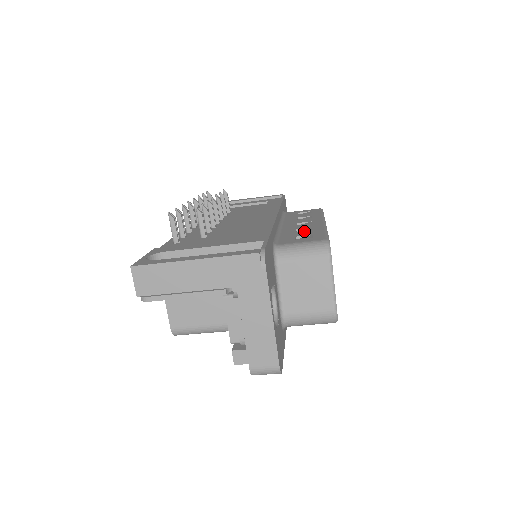
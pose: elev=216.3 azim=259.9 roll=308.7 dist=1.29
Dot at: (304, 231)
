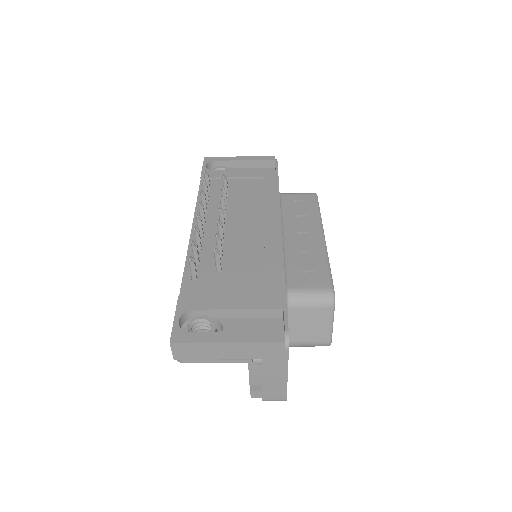
Dot at: (308, 259)
